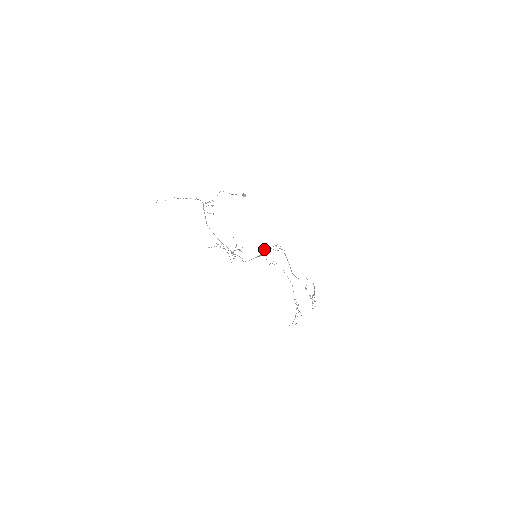
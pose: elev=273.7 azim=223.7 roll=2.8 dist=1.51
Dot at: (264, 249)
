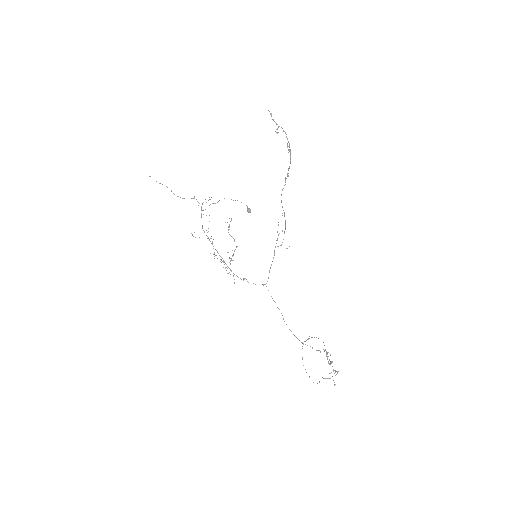
Dot at: (271, 264)
